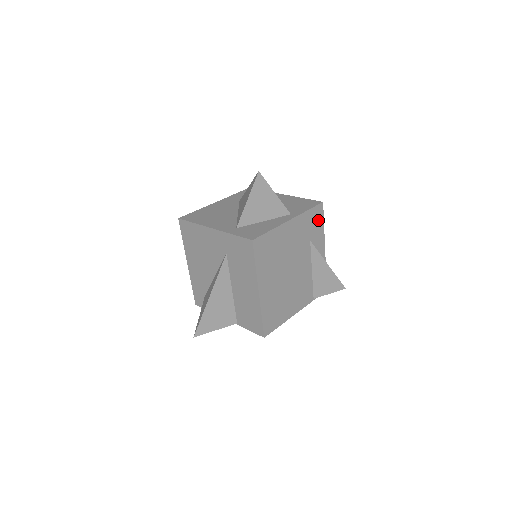
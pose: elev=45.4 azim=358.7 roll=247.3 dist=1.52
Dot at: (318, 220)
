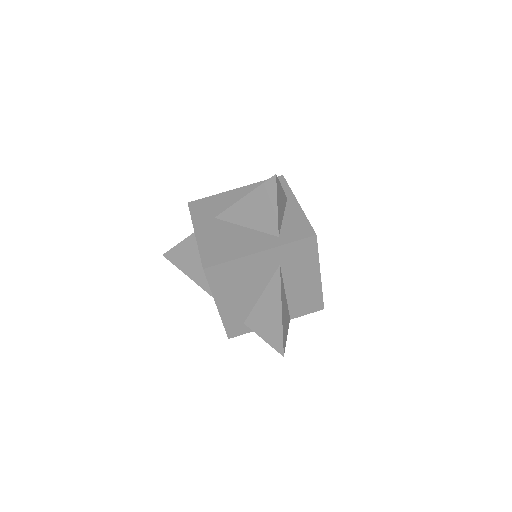
Dot at: occluded
